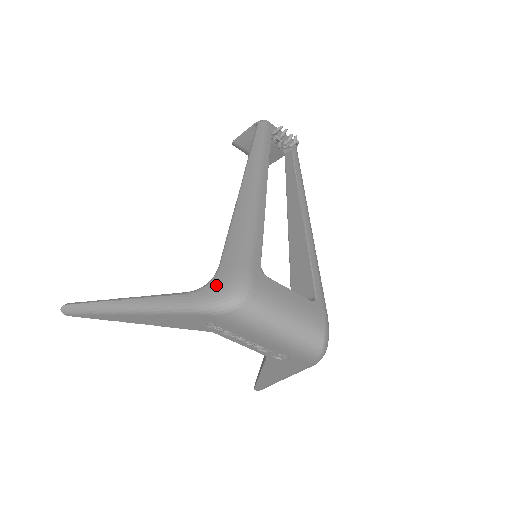
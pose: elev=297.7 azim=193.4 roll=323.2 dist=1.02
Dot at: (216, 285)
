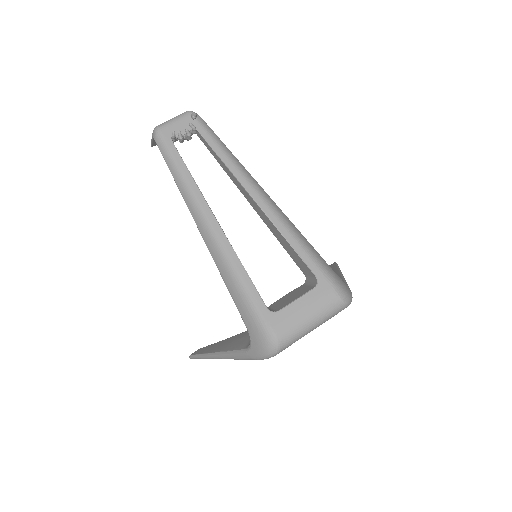
Dot at: (256, 345)
